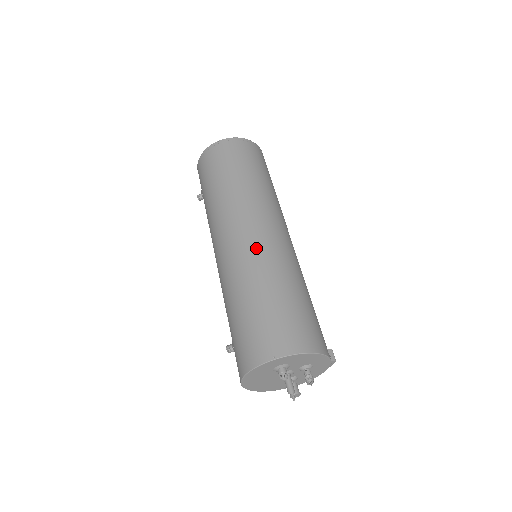
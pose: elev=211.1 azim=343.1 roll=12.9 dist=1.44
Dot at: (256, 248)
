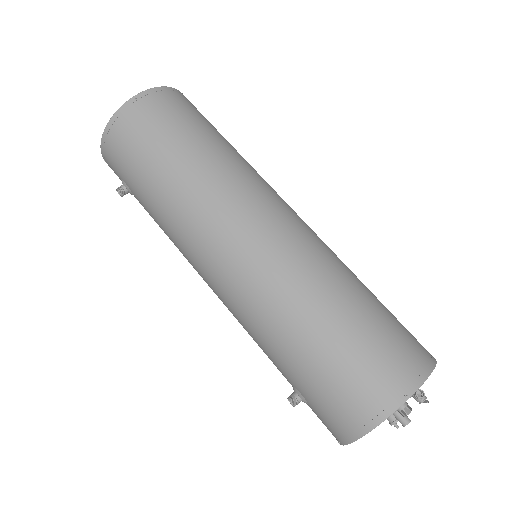
Dot at: (291, 248)
